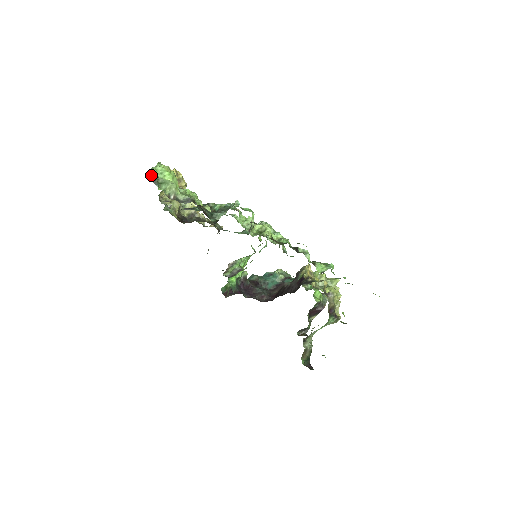
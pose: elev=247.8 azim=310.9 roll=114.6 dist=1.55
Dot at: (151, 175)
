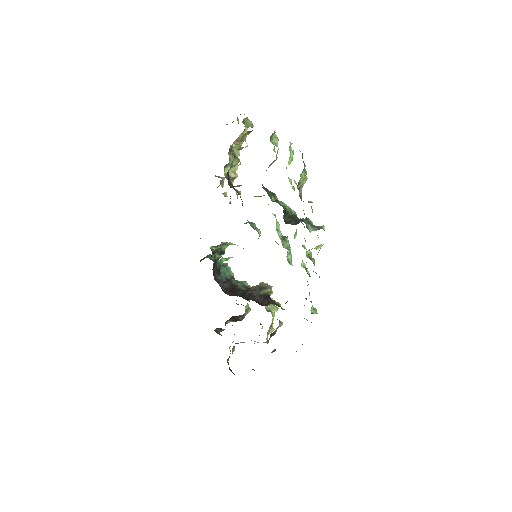
Dot at: occluded
